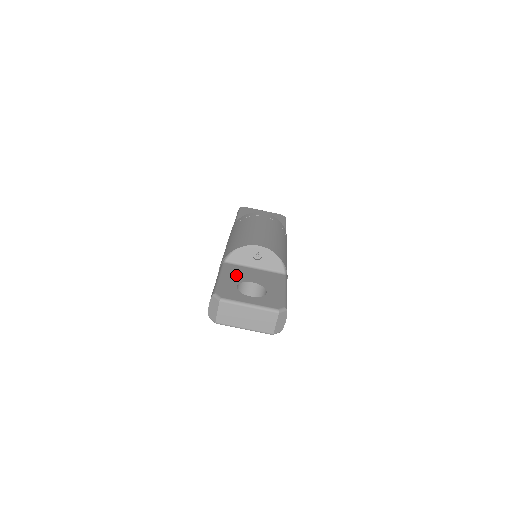
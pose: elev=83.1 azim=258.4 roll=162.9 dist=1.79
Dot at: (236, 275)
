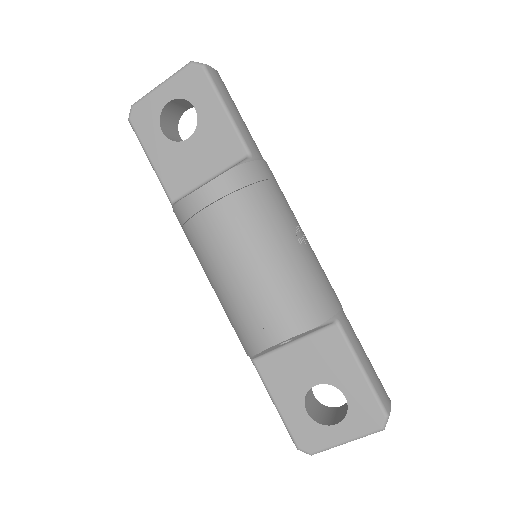
Dot at: (287, 385)
